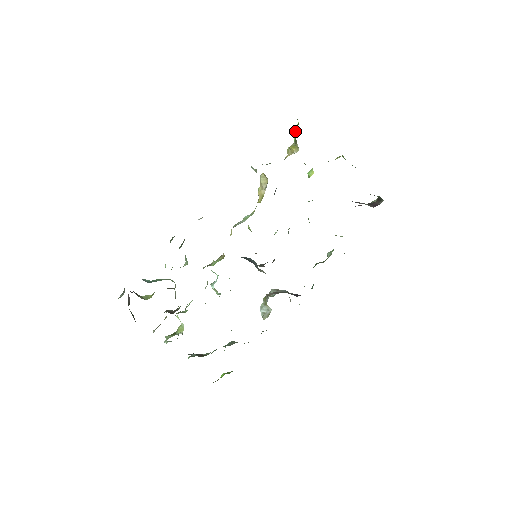
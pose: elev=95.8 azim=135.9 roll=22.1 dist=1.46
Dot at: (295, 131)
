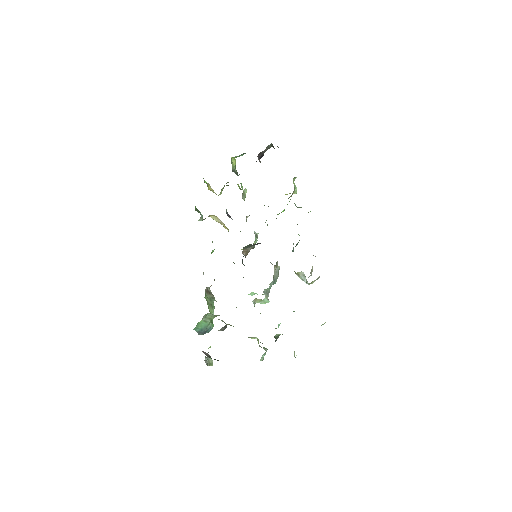
Dot at: (204, 181)
